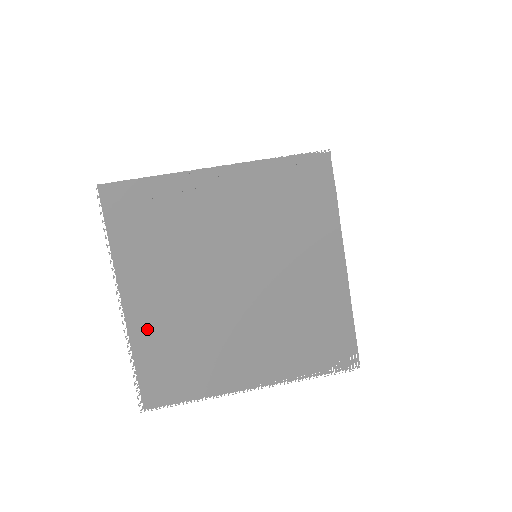
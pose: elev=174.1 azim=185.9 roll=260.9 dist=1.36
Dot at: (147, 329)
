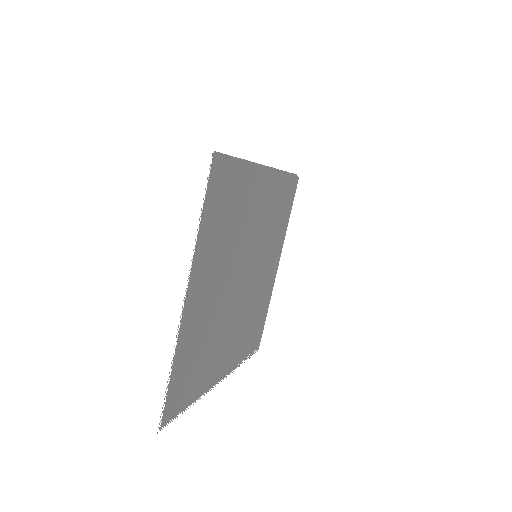
Dot at: (190, 332)
